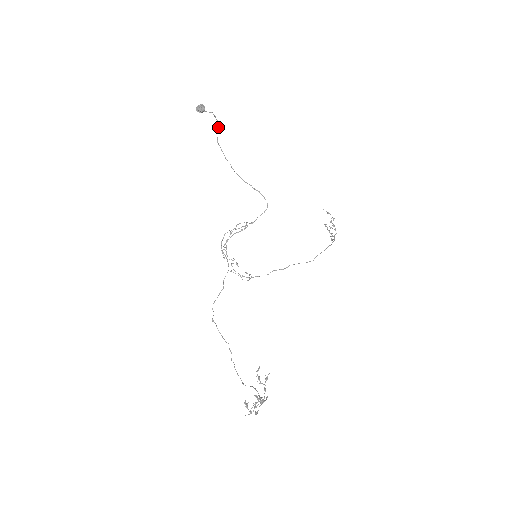
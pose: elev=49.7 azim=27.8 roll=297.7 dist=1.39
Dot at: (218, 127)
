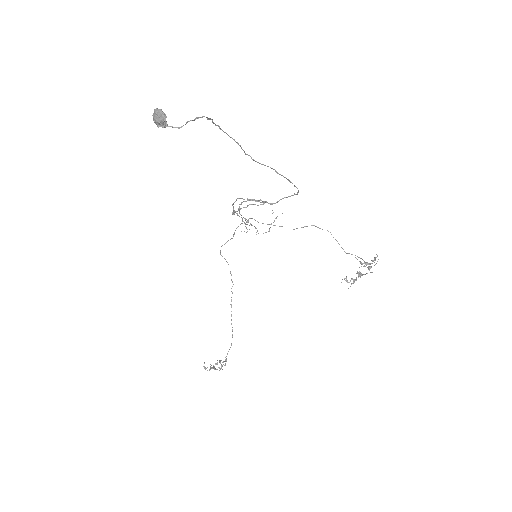
Dot at: (207, 118)
